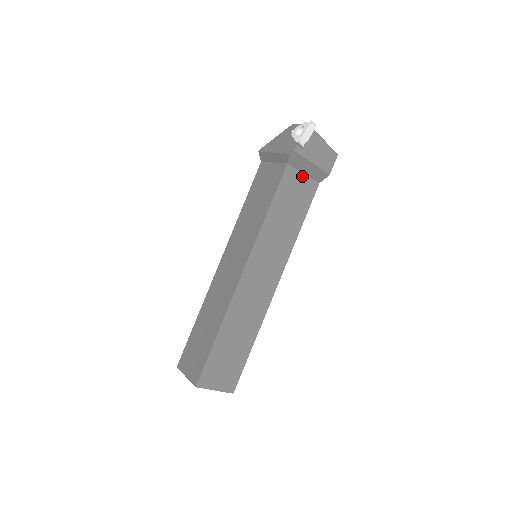
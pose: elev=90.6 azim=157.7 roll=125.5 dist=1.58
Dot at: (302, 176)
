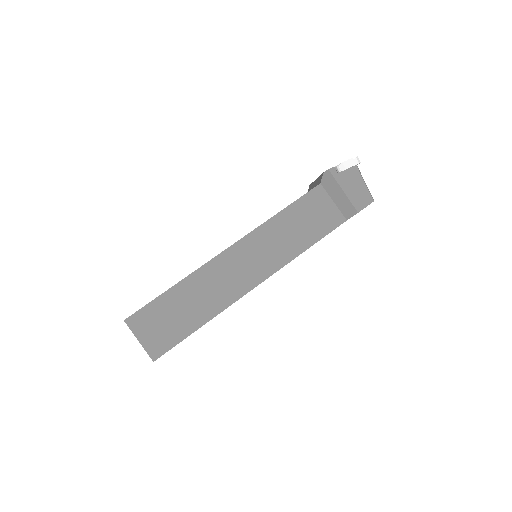
Dot at: (331, 203)
